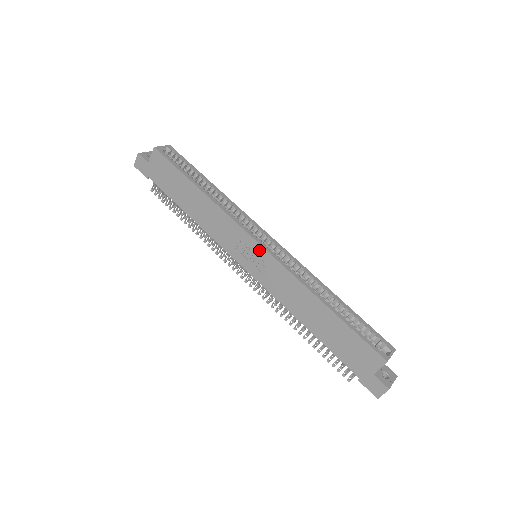
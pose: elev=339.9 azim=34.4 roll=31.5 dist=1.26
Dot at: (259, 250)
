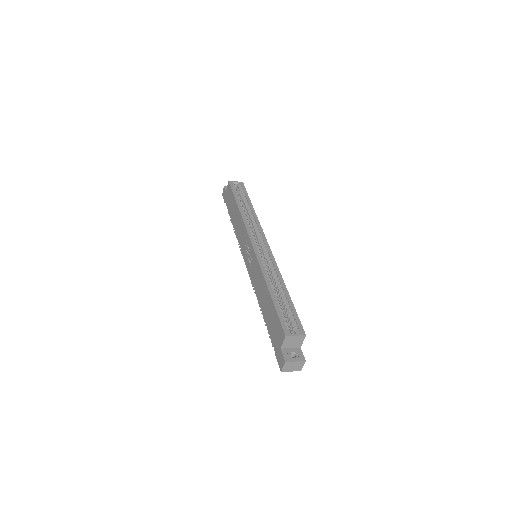
Dot at: (251, 248)
